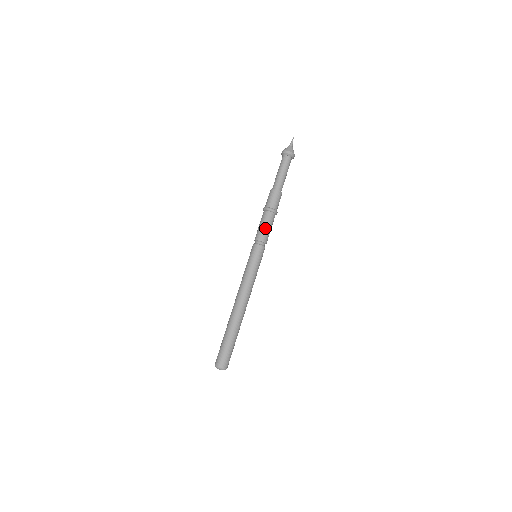
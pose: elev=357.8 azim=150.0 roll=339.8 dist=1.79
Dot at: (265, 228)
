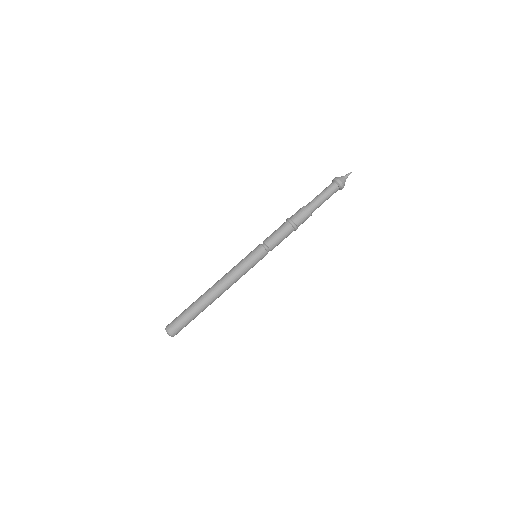
Dot at: (275, 233)
